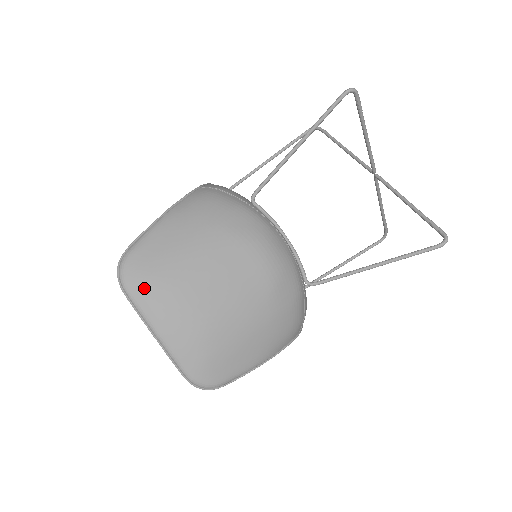
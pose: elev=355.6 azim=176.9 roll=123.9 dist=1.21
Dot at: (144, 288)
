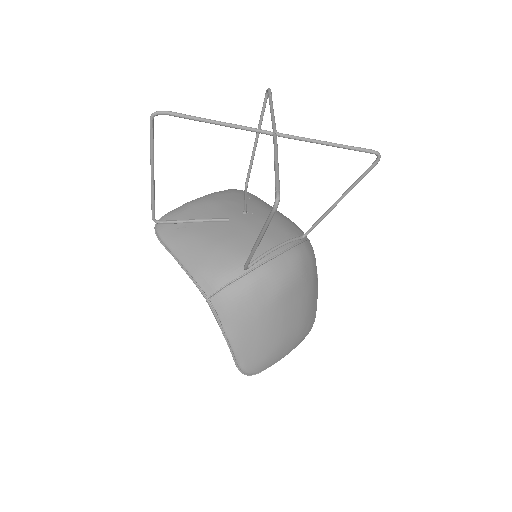
Dot at: (268, 363)
